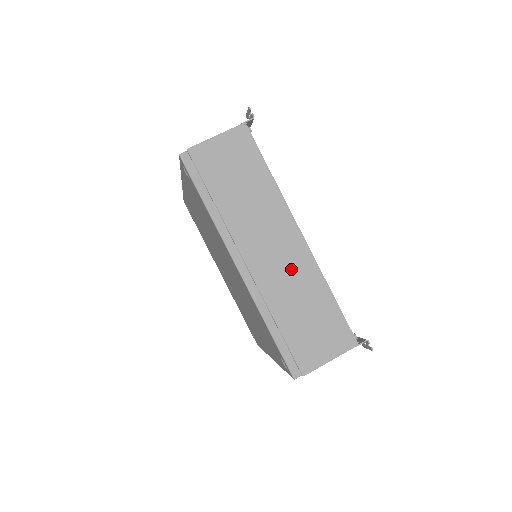
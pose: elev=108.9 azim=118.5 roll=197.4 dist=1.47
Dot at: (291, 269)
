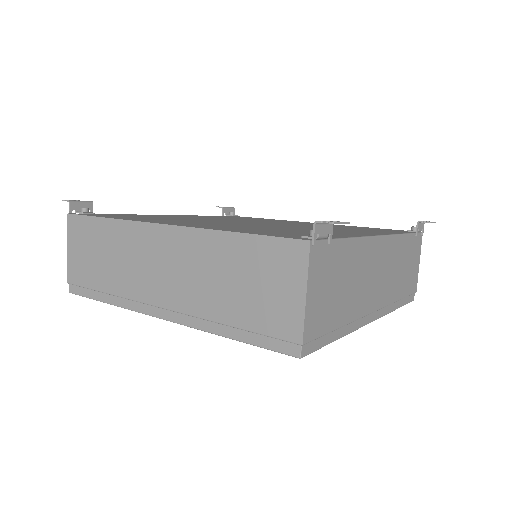
Dot at: (187, 263)
